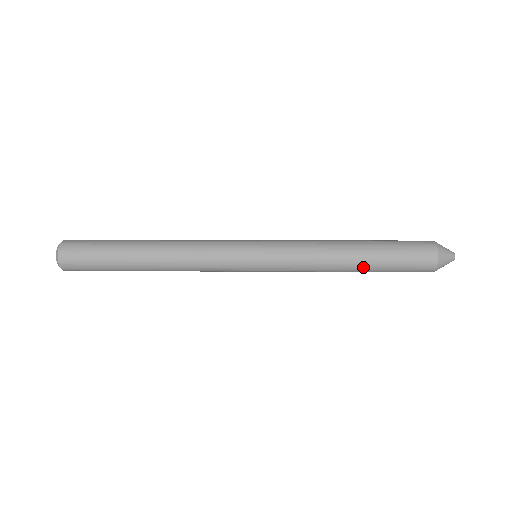
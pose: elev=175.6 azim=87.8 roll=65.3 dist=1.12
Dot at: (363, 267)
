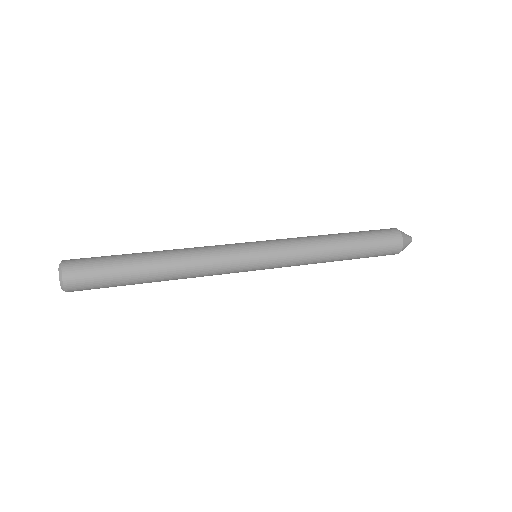
Dot at: occluded
